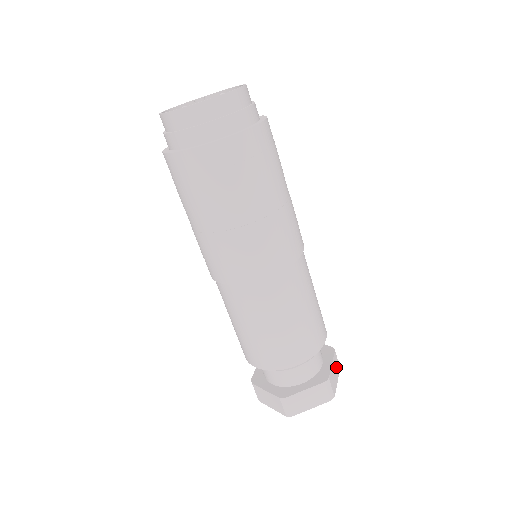
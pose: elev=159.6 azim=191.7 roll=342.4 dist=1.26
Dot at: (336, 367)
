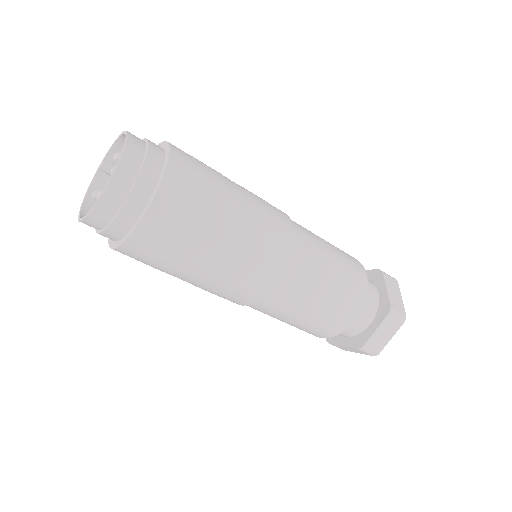
Dot at: (393, 286)
